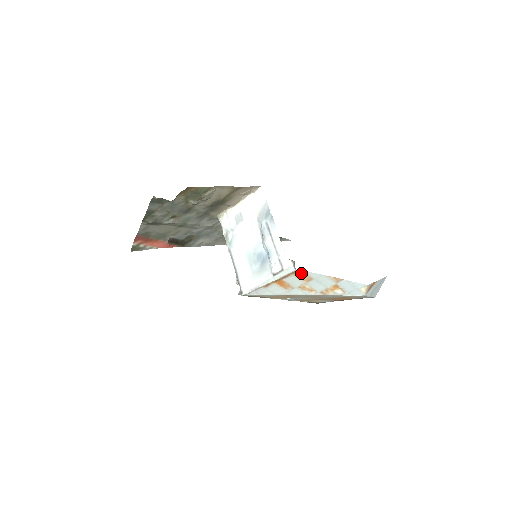
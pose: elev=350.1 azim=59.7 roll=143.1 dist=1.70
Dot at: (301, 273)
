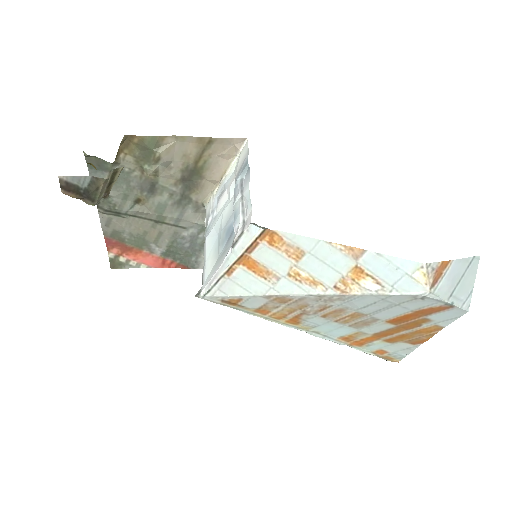
Dot at: (277, 238)
